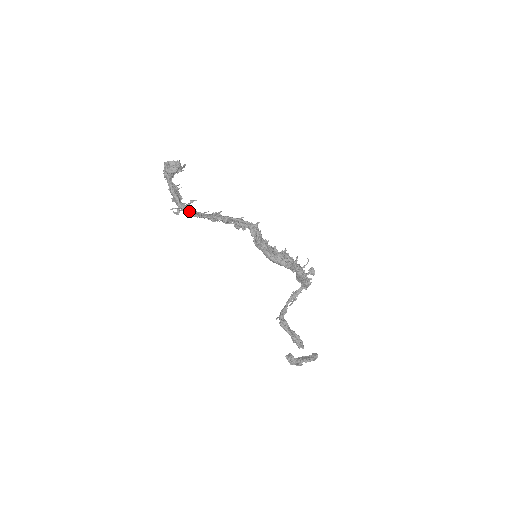
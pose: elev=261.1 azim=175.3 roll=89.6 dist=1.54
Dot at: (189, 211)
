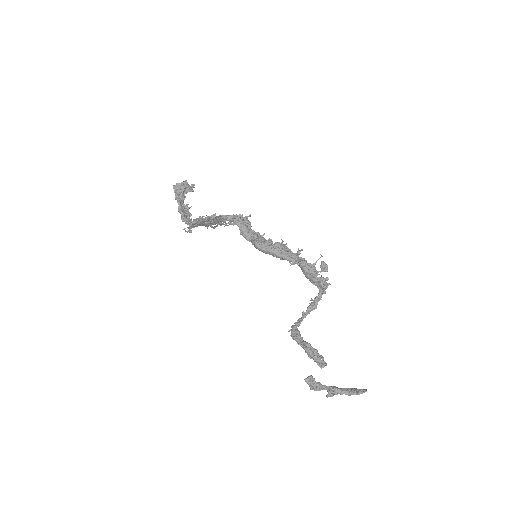
Dot at: occluded
